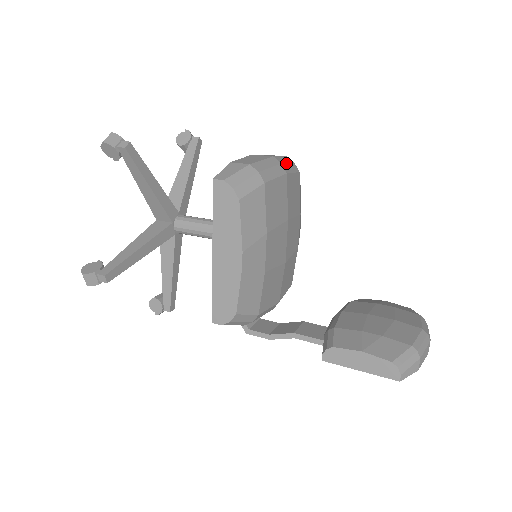
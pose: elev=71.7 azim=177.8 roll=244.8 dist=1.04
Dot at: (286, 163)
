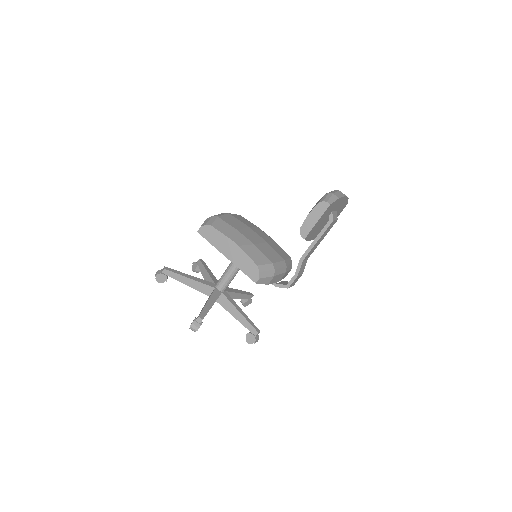
Dot at: occluded
